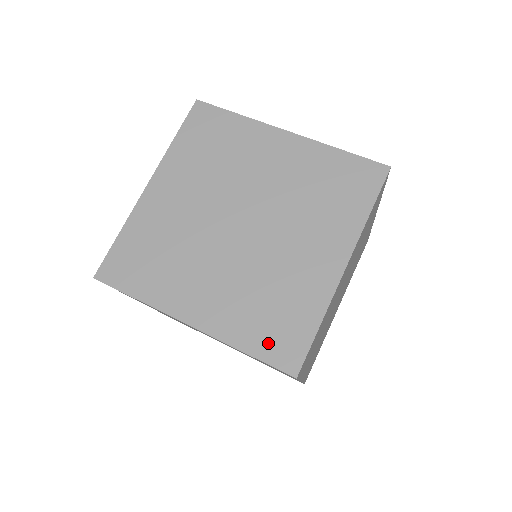
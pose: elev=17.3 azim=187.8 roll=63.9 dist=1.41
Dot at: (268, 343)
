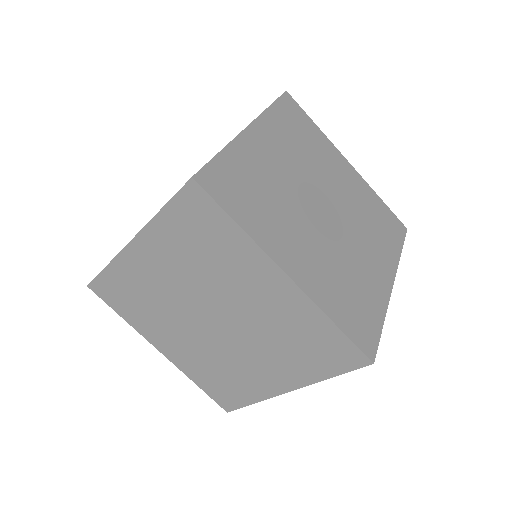
Dot at: (352, 323)
